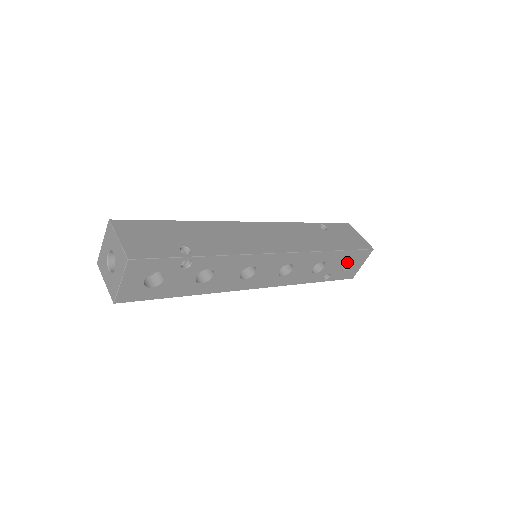
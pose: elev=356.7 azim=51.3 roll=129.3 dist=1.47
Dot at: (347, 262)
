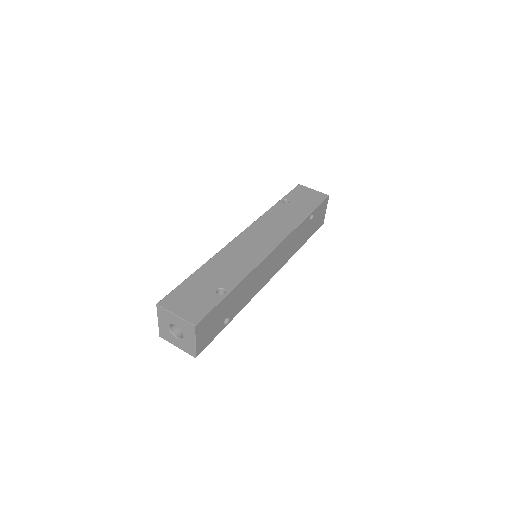
Dot at: occluded
